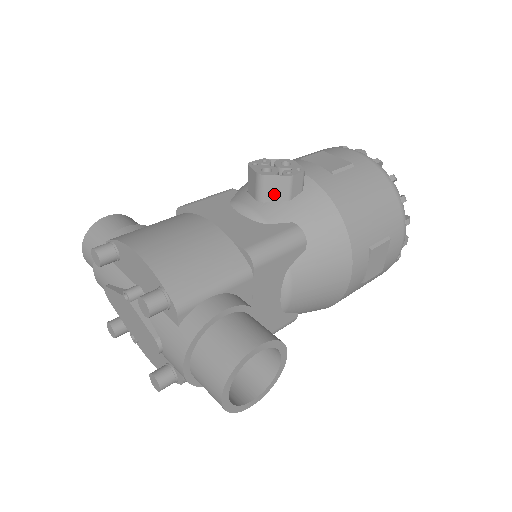
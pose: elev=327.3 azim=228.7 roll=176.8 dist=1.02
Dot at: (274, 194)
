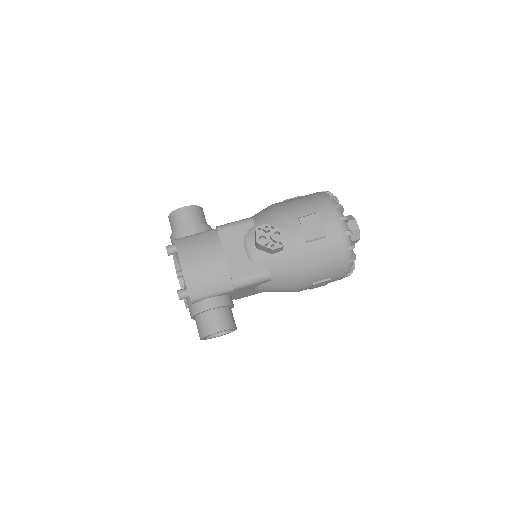
Dot at: (264, 249)
